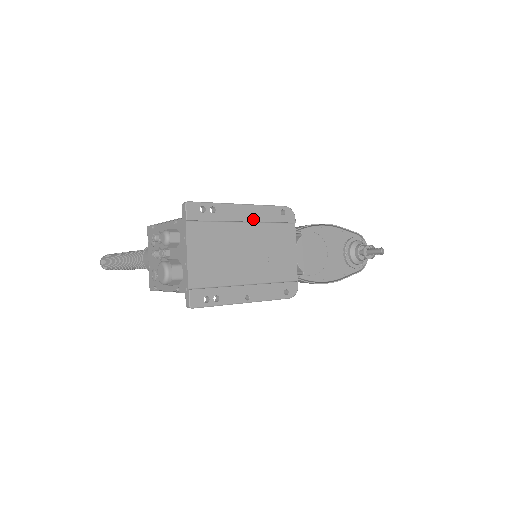
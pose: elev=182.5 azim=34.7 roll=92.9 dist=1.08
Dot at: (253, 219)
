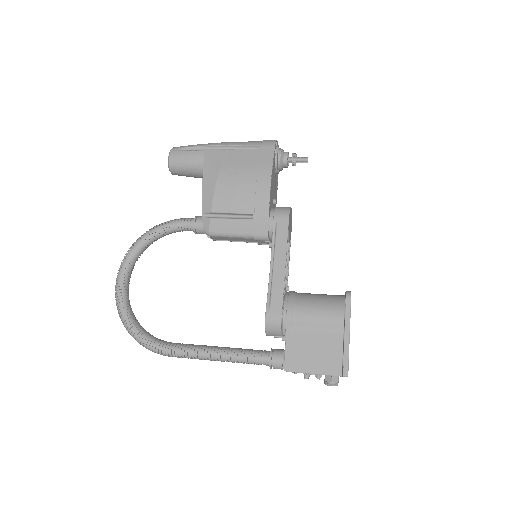
Dot at: occluded
